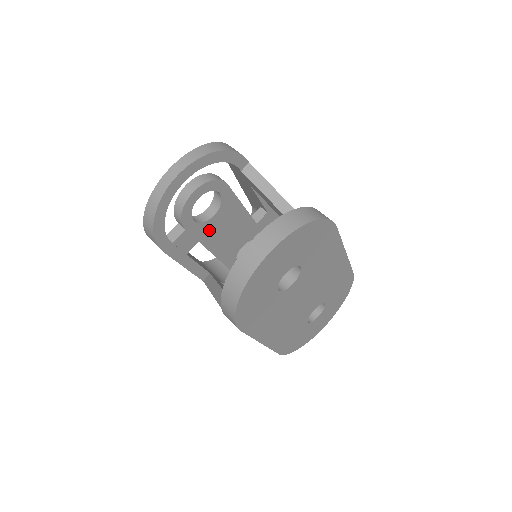
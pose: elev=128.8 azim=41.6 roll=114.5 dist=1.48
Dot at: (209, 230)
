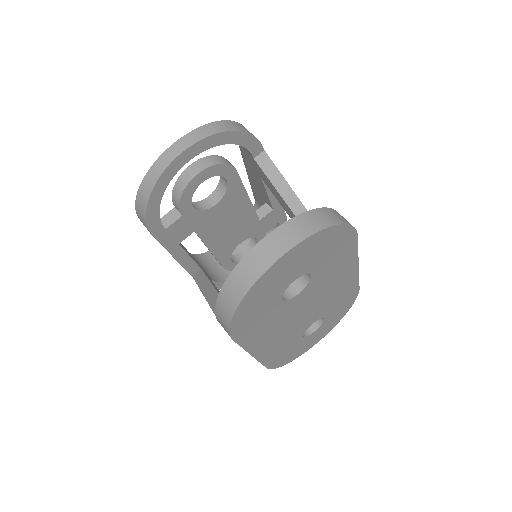
Dot at: (208, 220)
